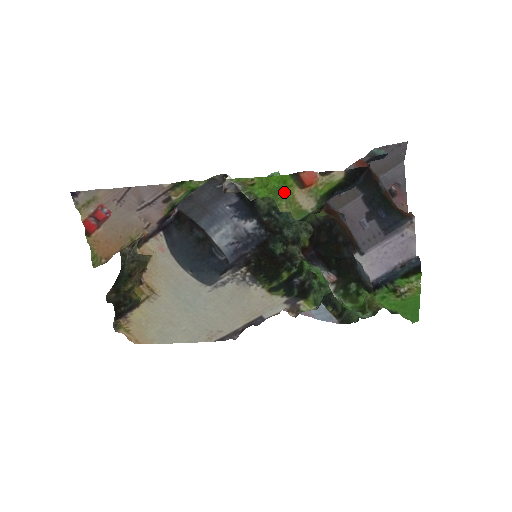
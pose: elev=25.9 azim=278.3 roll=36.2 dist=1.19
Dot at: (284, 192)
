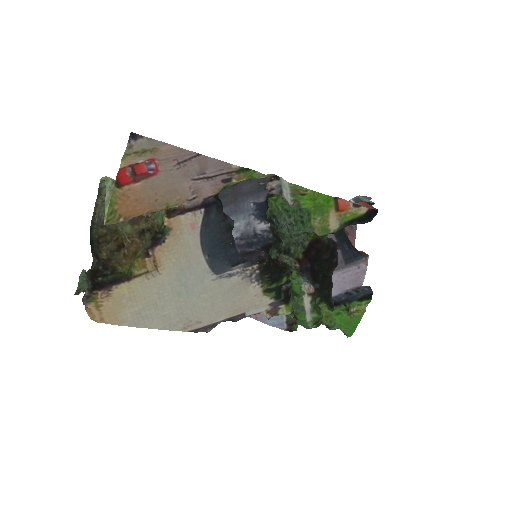
Dot at: (323, 210)
